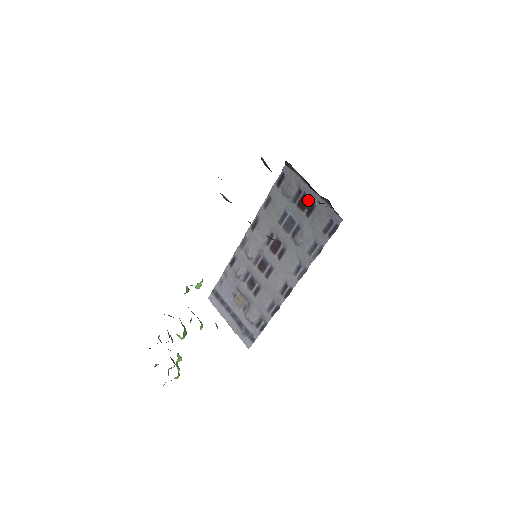
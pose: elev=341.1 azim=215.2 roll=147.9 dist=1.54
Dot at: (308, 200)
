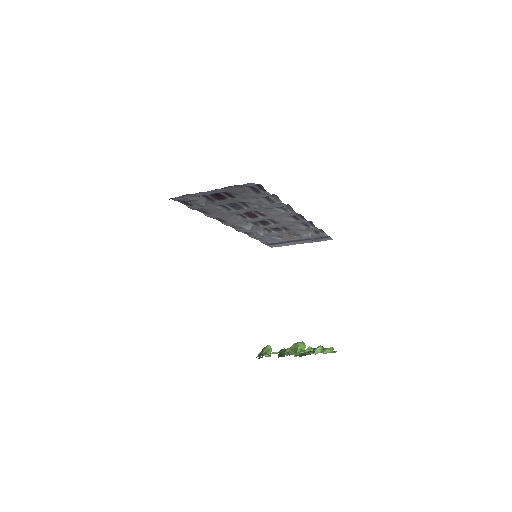
Dot at: (217, 194)
